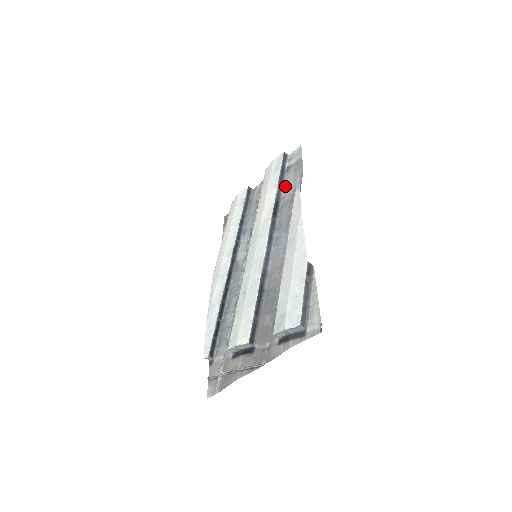
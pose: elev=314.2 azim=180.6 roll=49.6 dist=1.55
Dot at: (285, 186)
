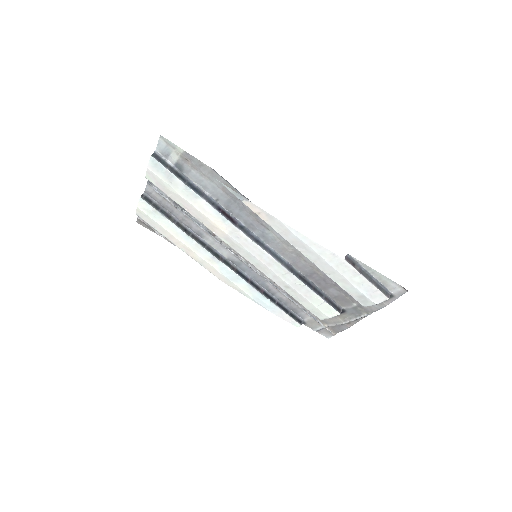
Dot at: (203, 187)
